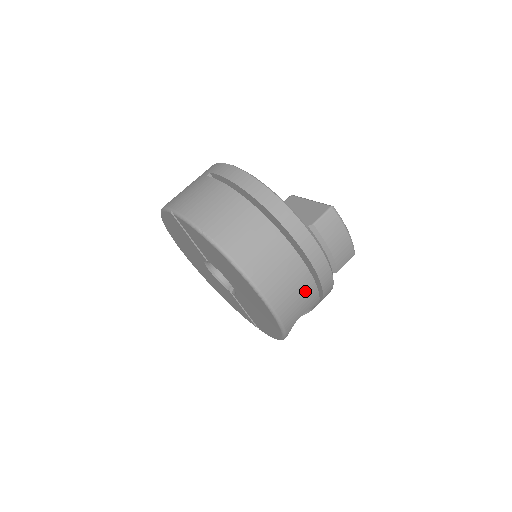
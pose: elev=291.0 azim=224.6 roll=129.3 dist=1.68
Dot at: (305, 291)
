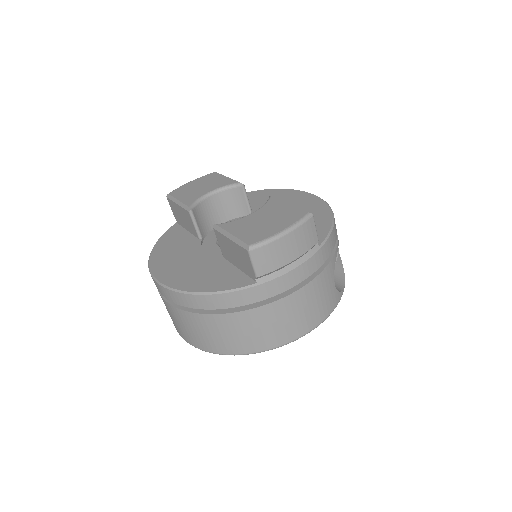
Dot at: (315, 292)
